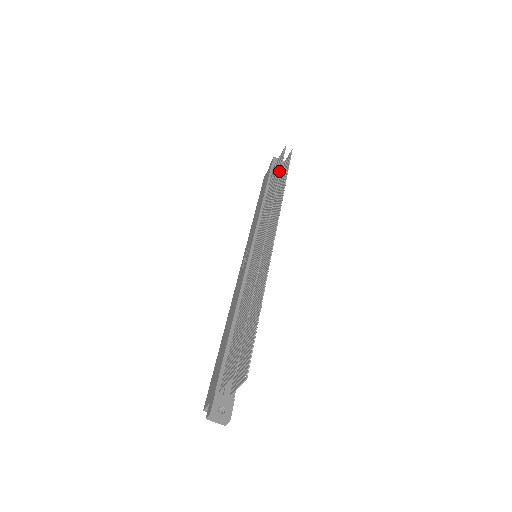
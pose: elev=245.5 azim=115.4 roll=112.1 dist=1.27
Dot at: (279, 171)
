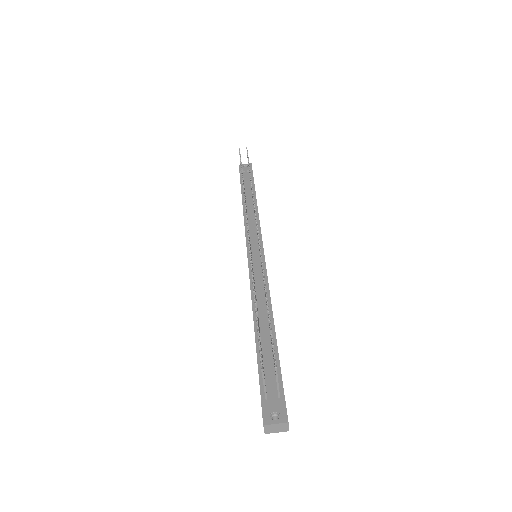
Dot at: occluded
